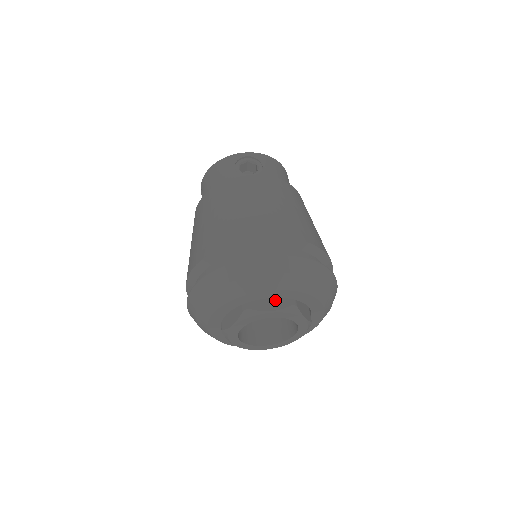
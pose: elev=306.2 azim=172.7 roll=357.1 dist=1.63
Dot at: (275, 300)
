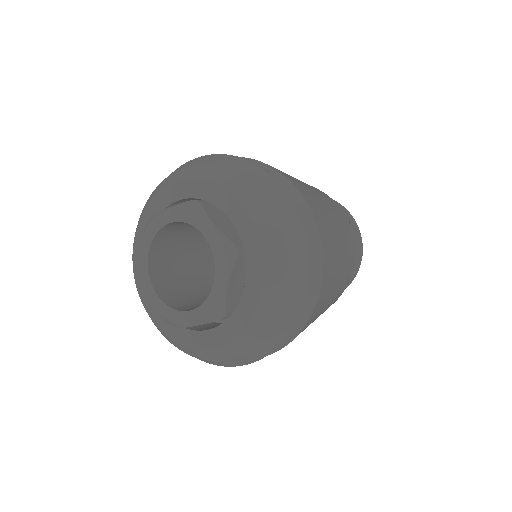
Dot at: (229, 228)
